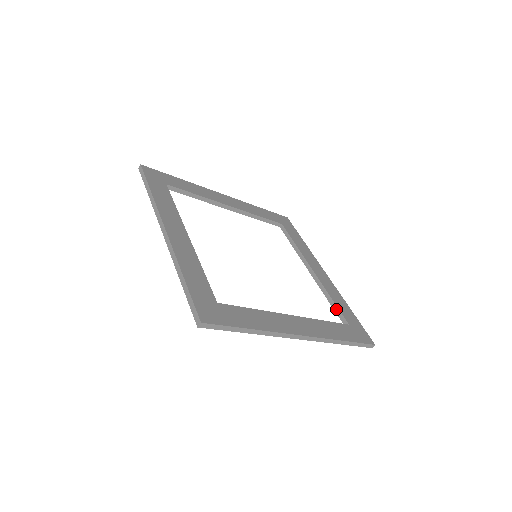
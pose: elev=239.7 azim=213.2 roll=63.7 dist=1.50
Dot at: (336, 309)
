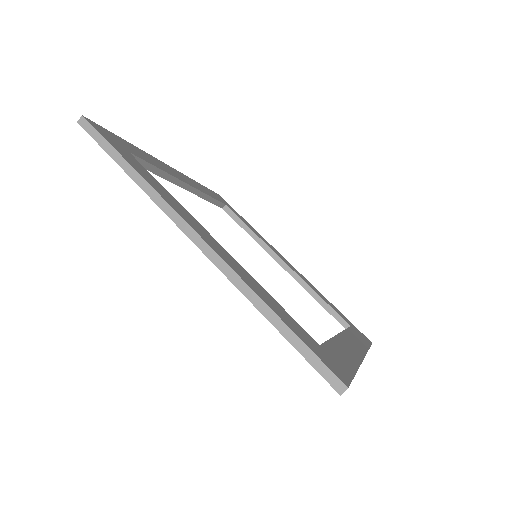
Dot at: (329, 309)
